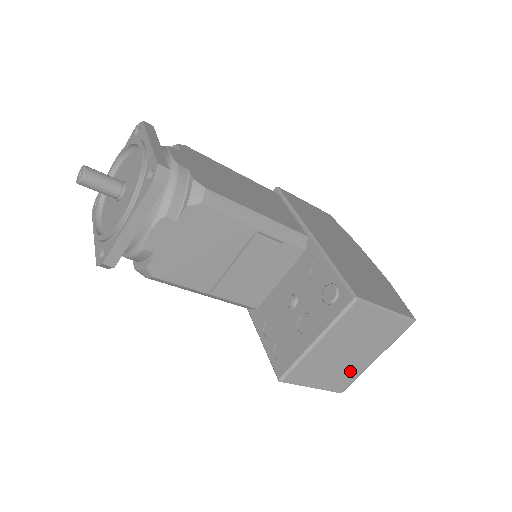
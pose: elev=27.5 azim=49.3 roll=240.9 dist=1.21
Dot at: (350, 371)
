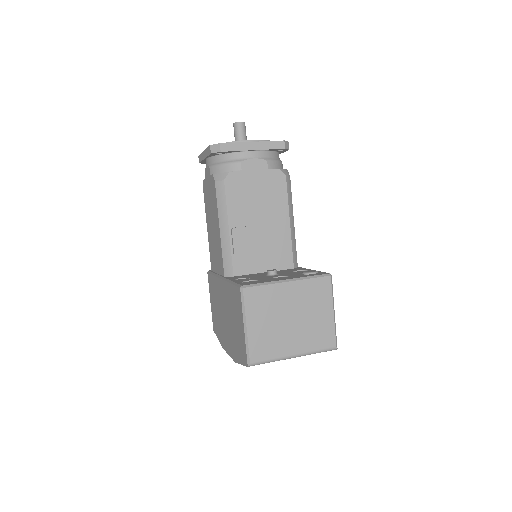
Dot at: (275, 344)
